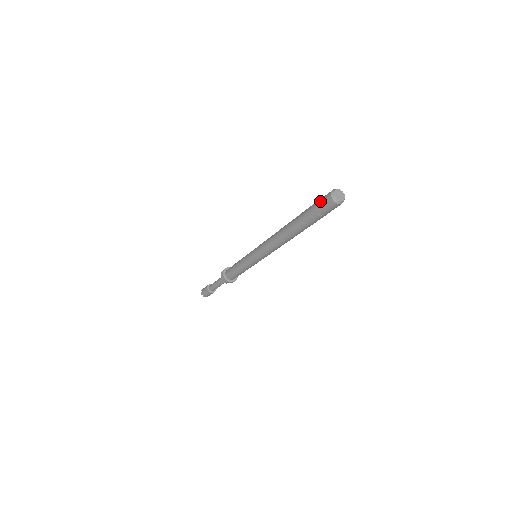
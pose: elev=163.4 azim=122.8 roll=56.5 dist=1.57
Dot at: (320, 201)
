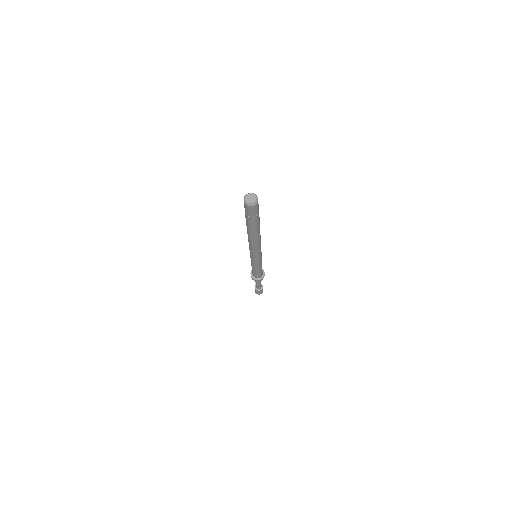
Dot at: occluded
